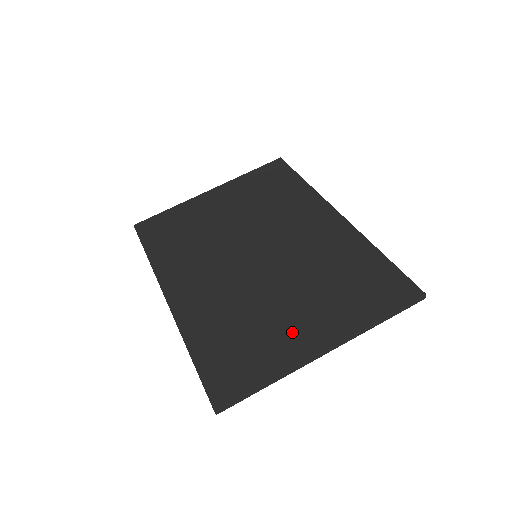
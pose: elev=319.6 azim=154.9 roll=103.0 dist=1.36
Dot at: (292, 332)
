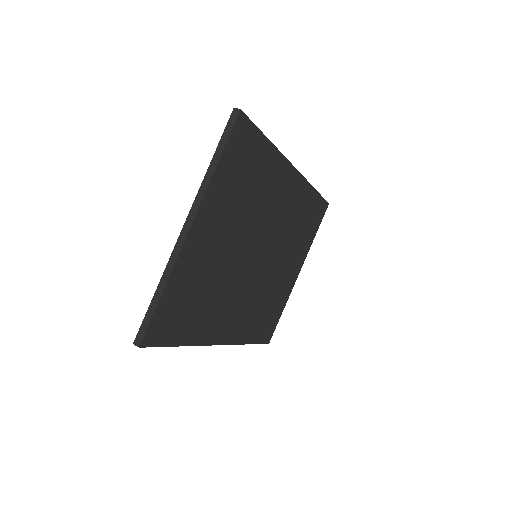
Dot at: occluded
